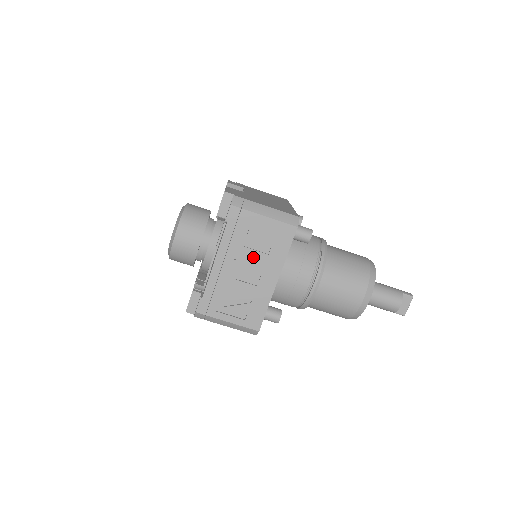
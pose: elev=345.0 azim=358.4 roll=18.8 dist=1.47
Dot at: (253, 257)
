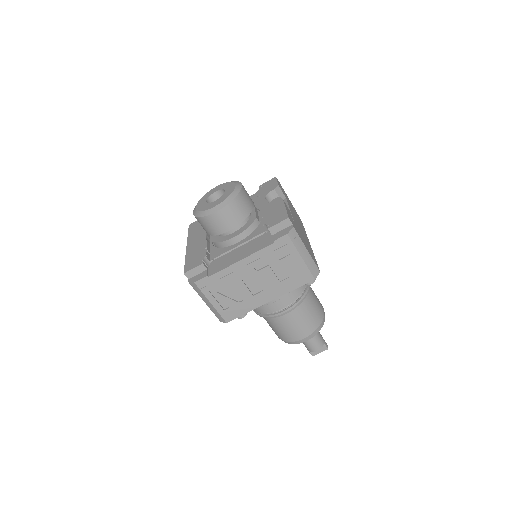
Dot at: (269, 276)
